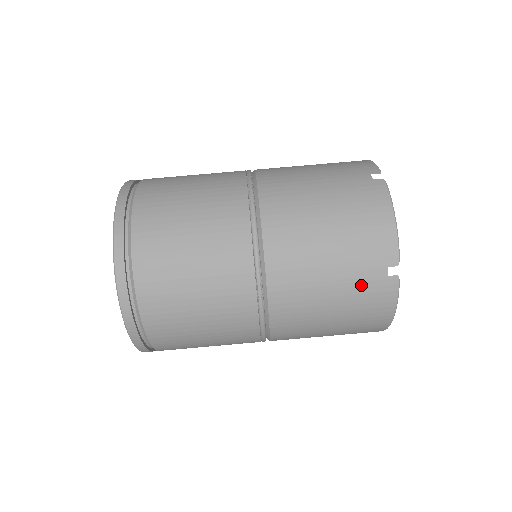
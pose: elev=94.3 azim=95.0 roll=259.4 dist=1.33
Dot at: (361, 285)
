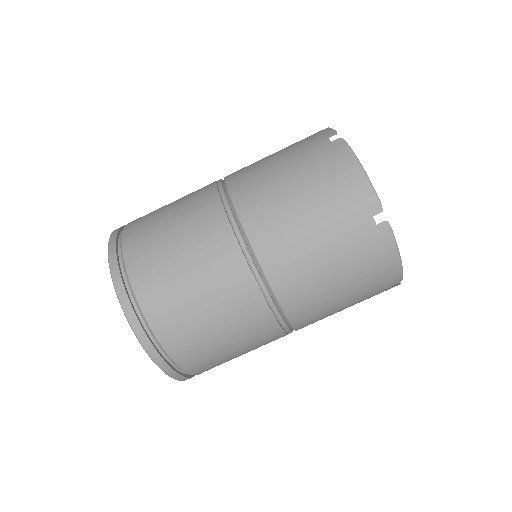
Dot at: occluded
